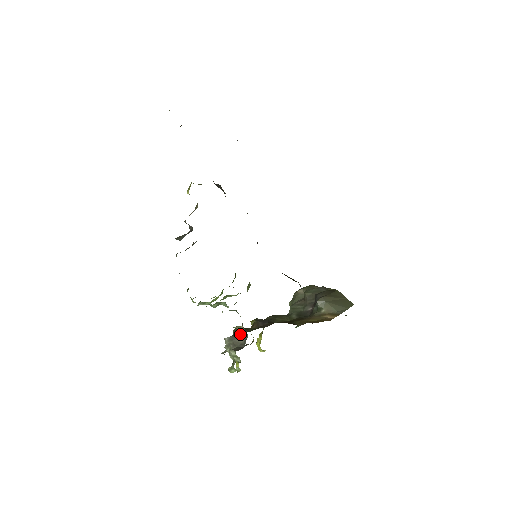
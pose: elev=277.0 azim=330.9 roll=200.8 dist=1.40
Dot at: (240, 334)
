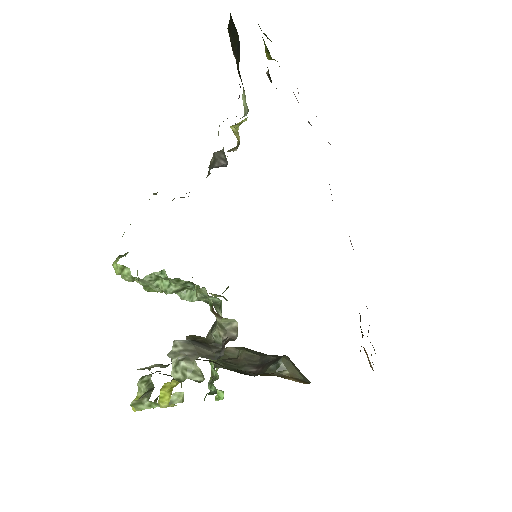
Dot at: (205, 342)
